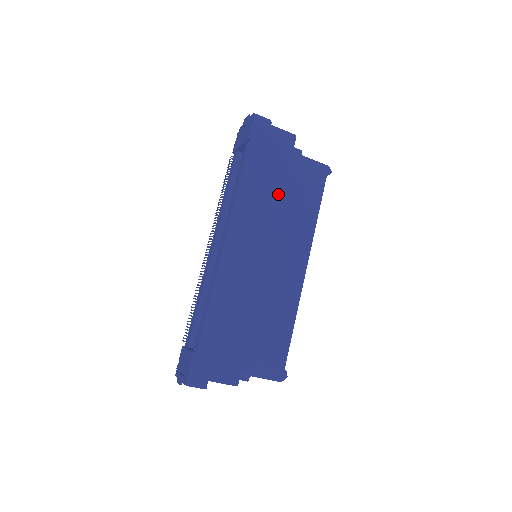
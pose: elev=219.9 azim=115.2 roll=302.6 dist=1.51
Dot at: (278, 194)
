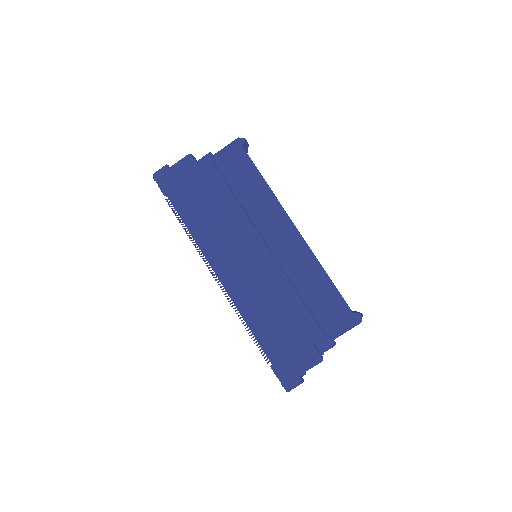
Dot at: (219, 206)
